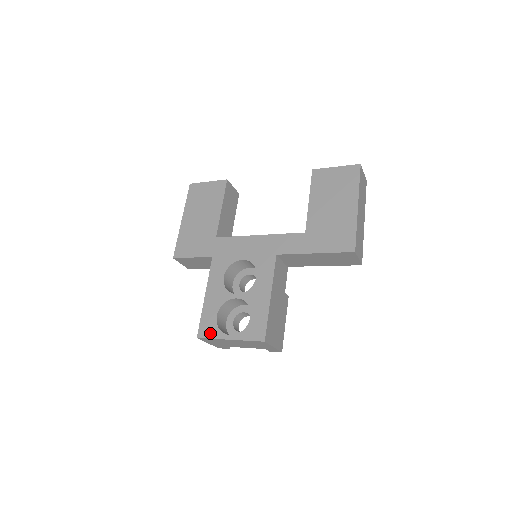
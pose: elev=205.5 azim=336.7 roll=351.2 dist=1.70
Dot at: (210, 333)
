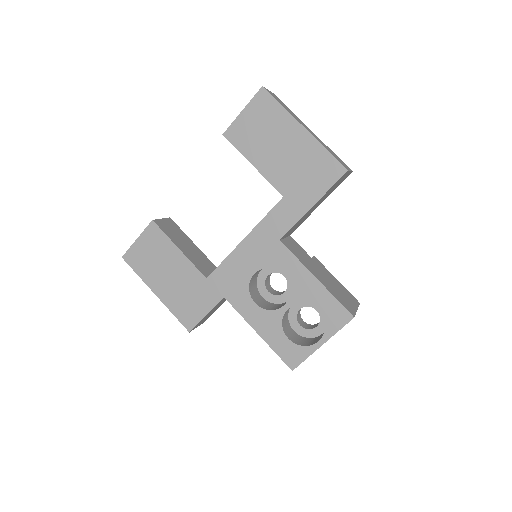
Dot at: (299, 357)
